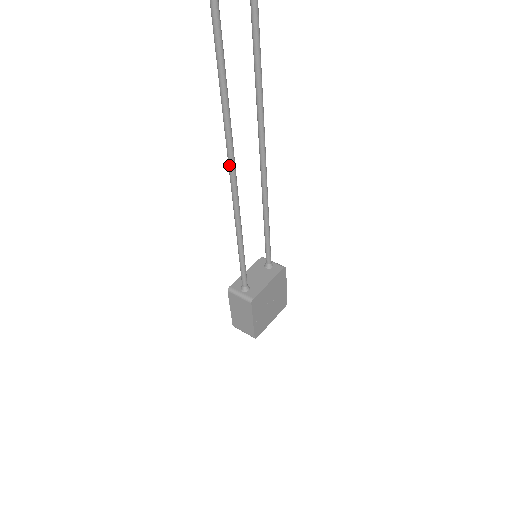
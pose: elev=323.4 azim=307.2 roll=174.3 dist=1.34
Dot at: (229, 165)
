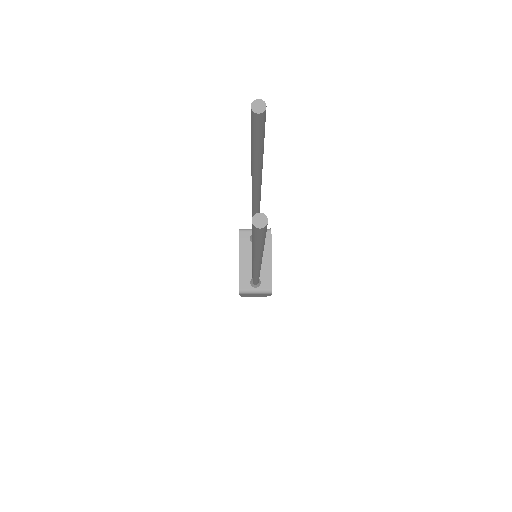
Dot at: (256, 268)
